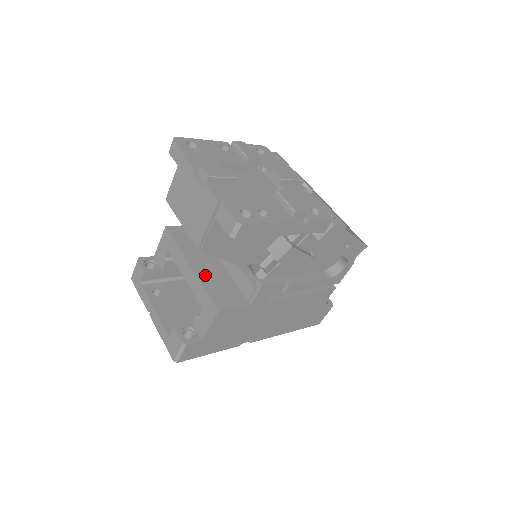
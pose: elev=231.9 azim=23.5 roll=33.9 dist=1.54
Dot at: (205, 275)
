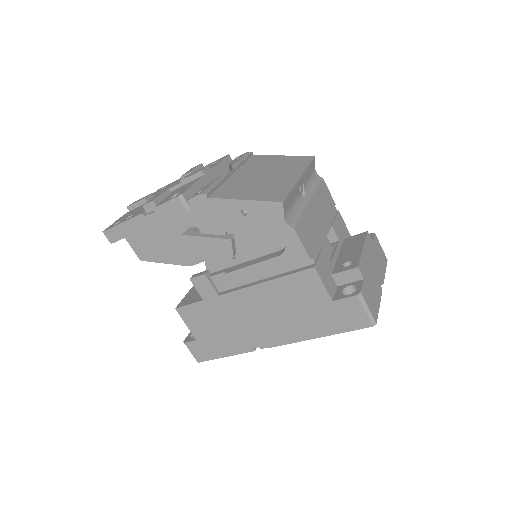
Dot at: occluded
